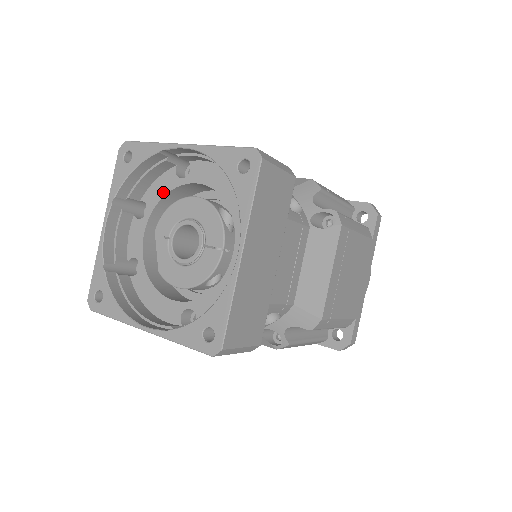
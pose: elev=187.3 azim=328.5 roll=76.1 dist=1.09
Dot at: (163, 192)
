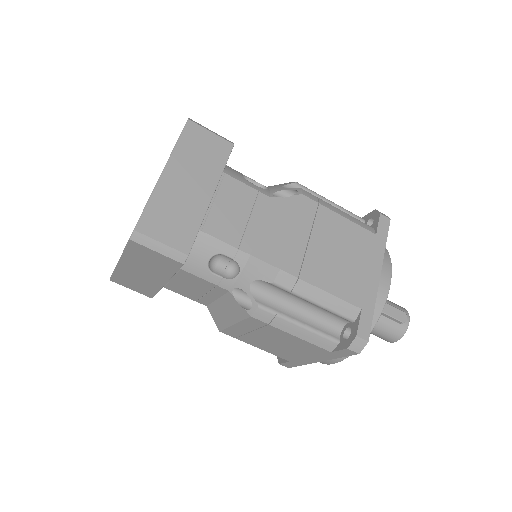
Dot at: occluded
